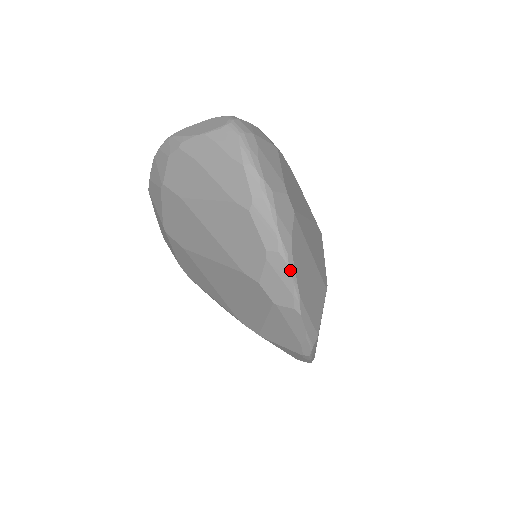
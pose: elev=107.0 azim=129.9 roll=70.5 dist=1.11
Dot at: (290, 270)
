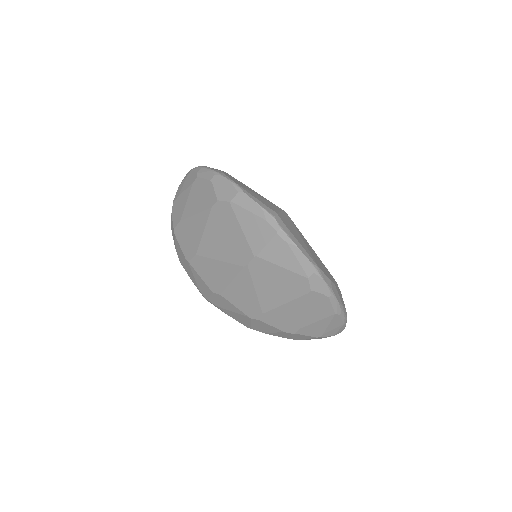
Dot at: (224, 177)
